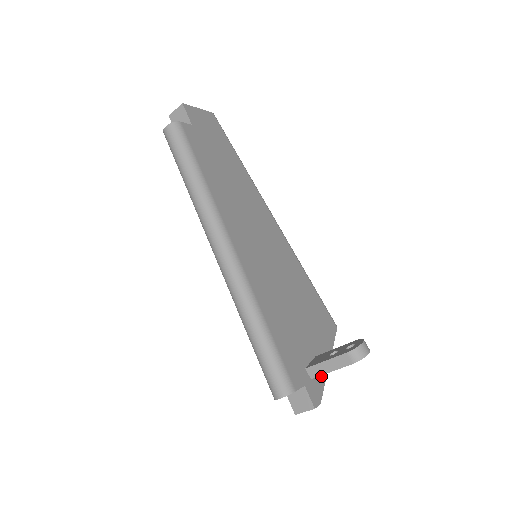
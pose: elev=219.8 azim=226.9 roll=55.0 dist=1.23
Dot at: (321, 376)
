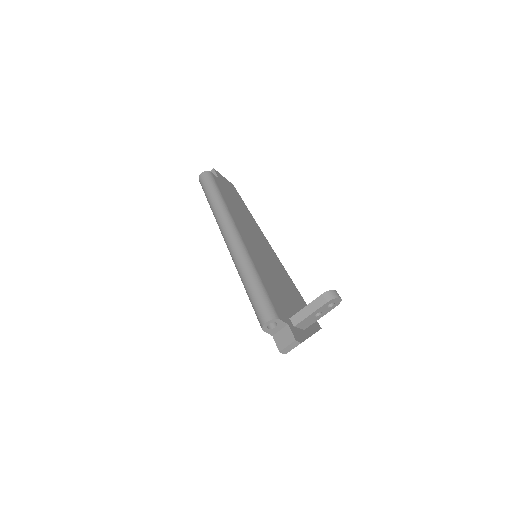
Dot at: (303, 333)
